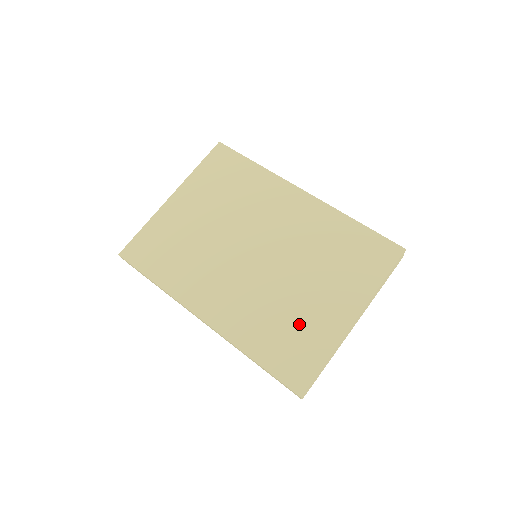
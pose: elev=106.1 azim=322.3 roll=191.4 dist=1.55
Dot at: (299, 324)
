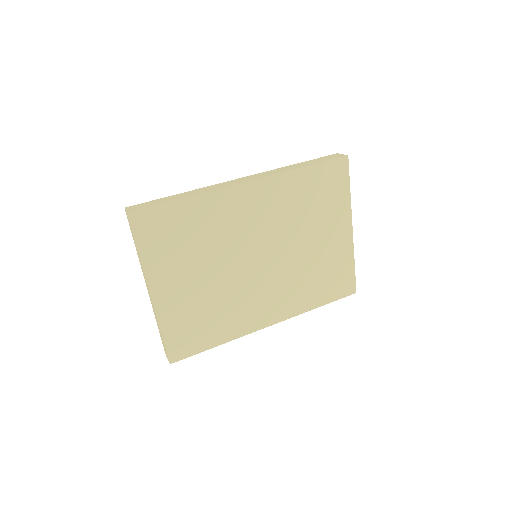
Dot at: (326, 265)
